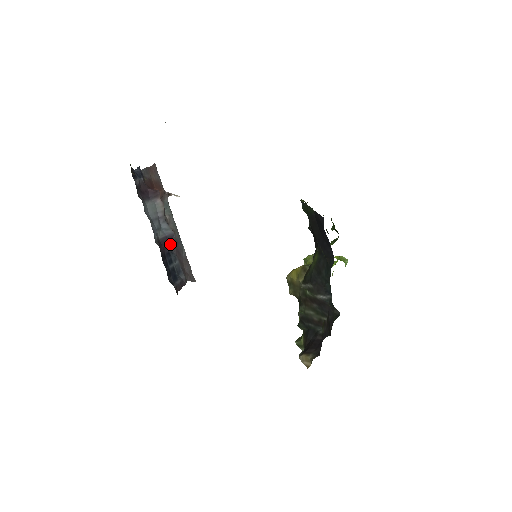
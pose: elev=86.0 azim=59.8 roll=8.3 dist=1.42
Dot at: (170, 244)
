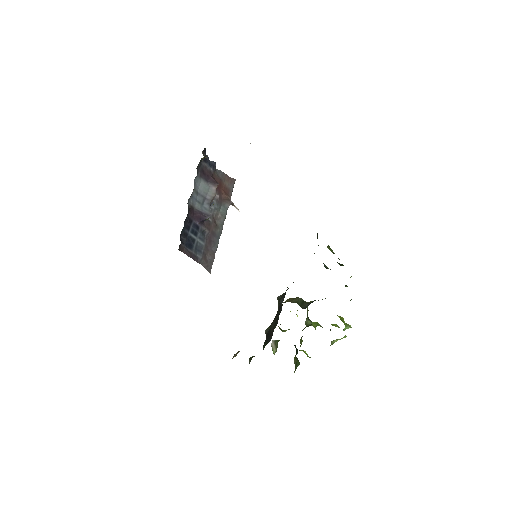
Dot at: (205, 227)
